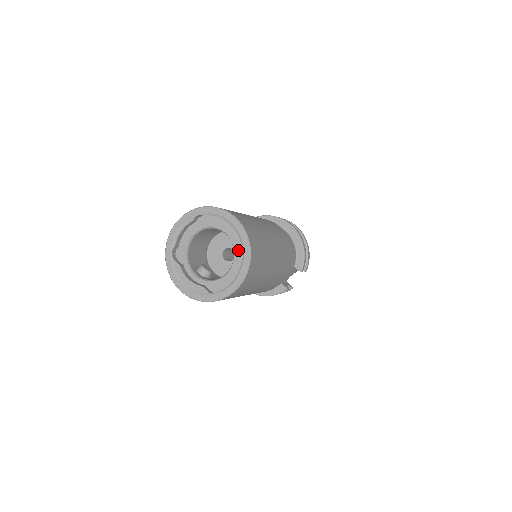
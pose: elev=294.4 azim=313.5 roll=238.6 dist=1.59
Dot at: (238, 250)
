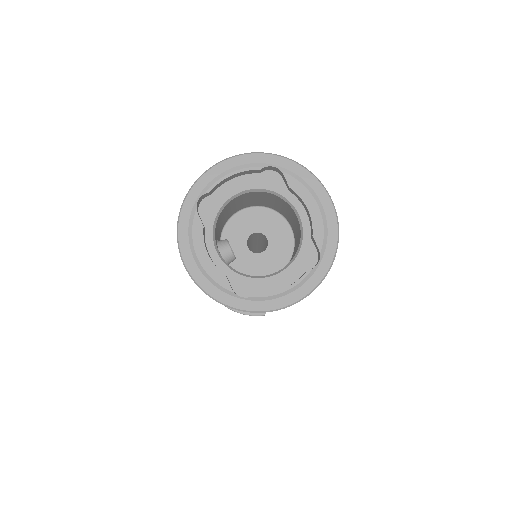
Dot at: (308, 250)
